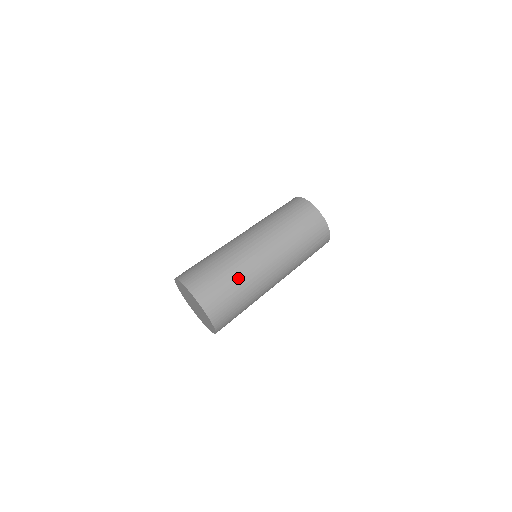
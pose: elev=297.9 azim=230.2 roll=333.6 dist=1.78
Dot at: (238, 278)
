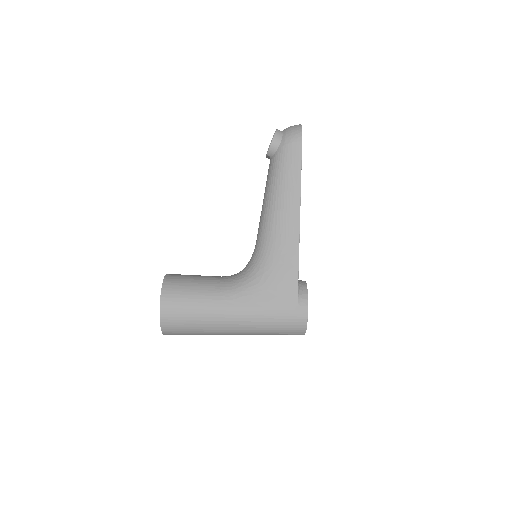
Dot at: occluded
